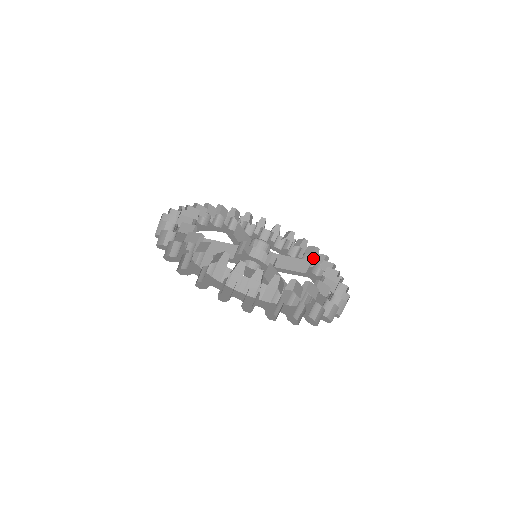
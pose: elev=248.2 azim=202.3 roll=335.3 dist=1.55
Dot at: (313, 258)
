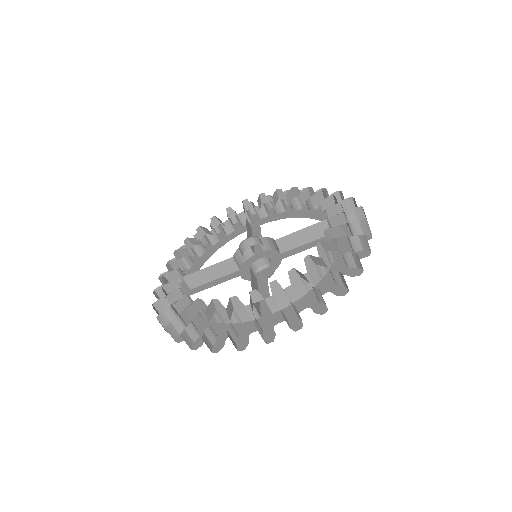
Dot at: occluded
